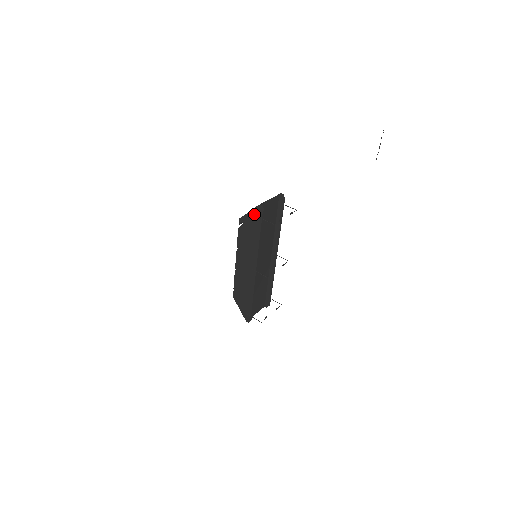
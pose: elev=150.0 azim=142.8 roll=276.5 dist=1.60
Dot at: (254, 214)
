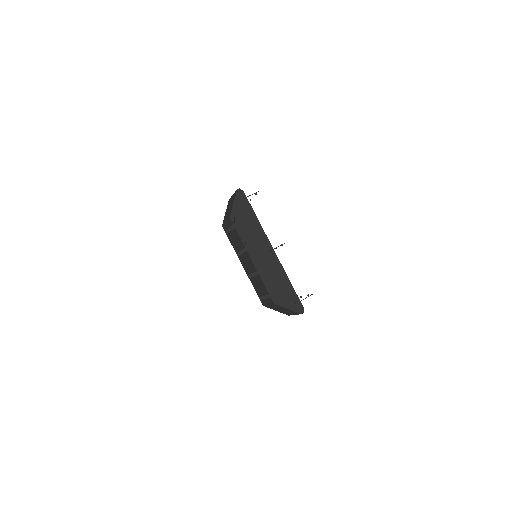
Dot at: (239, 200)
